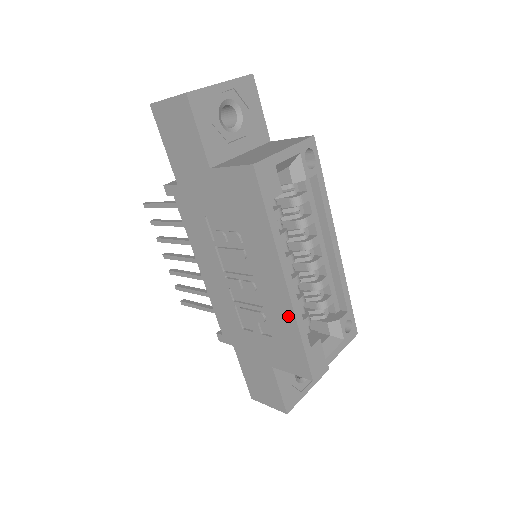
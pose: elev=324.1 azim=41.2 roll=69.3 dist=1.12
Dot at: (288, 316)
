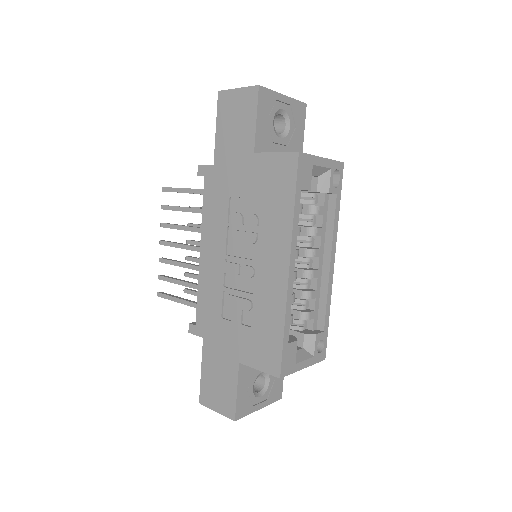
Dot at: (279, 304)
